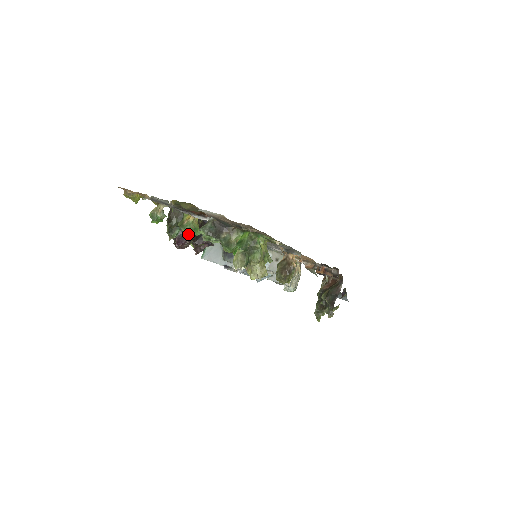
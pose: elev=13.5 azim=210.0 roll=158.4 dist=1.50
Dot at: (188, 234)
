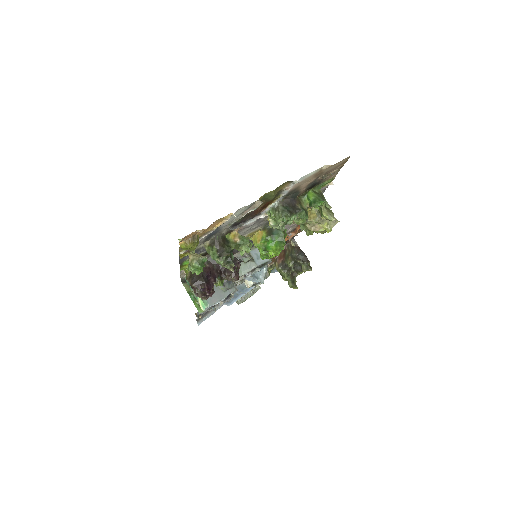
Dot at: (250, 246)
